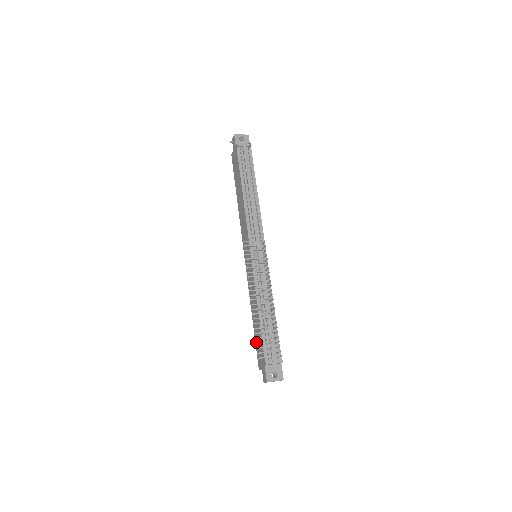
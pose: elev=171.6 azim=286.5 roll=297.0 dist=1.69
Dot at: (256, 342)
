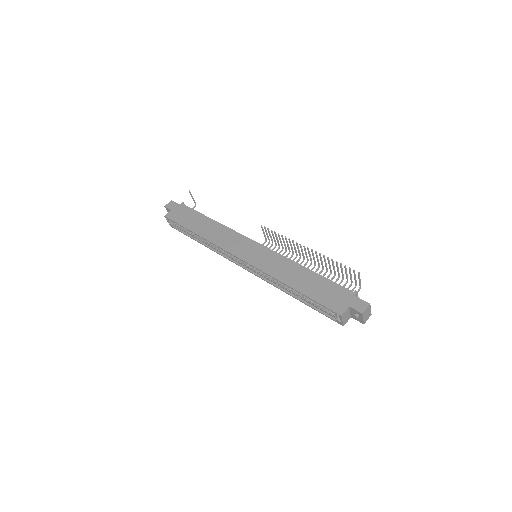
Dot at: (318, 297)
